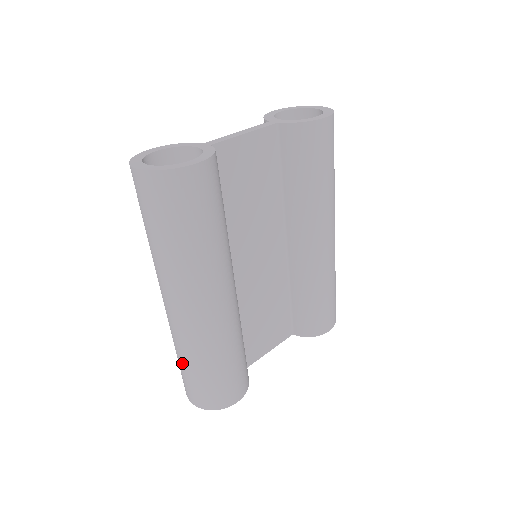
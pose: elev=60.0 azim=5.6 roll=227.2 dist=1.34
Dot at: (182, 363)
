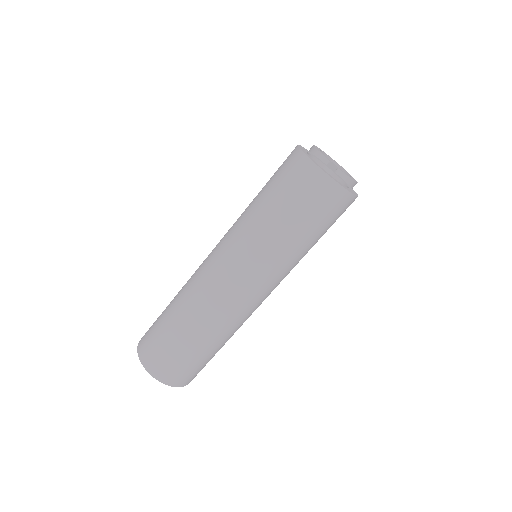
Dot at: (185, 338)
